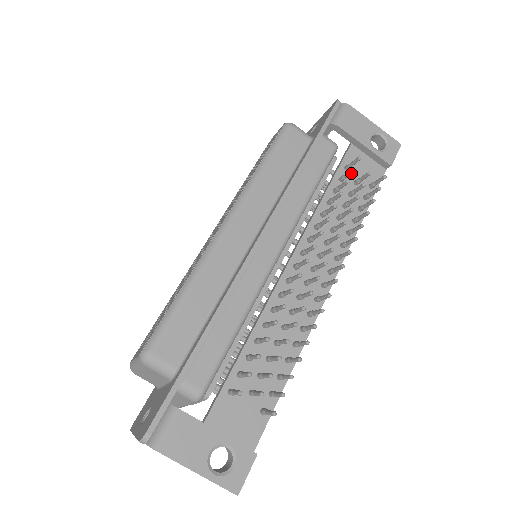
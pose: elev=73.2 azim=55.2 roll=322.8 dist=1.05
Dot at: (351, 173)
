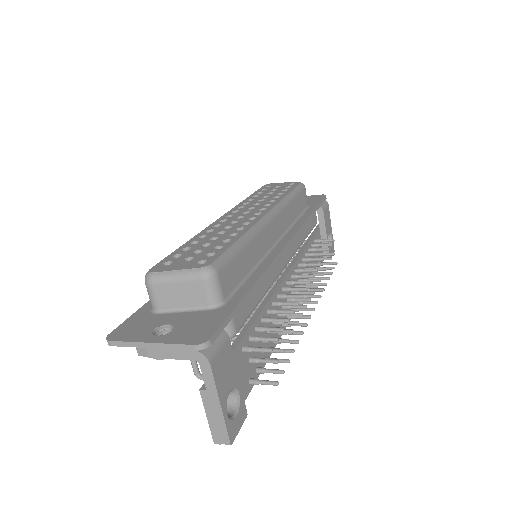
Dot at: (327, 245)
